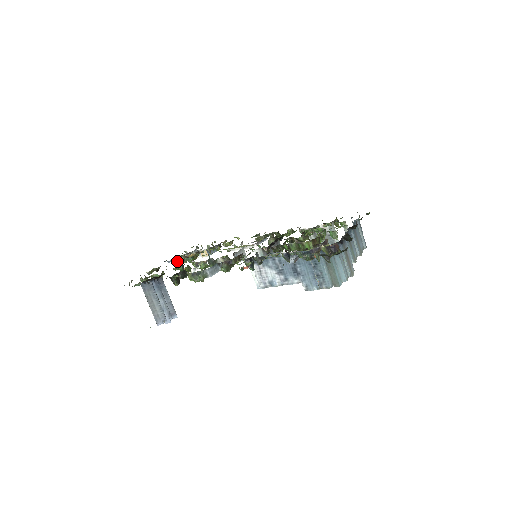
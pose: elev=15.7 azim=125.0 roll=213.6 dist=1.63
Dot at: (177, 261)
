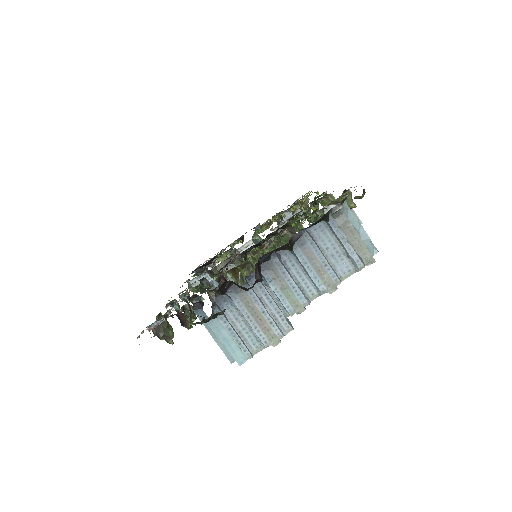
Dot at: occluded
